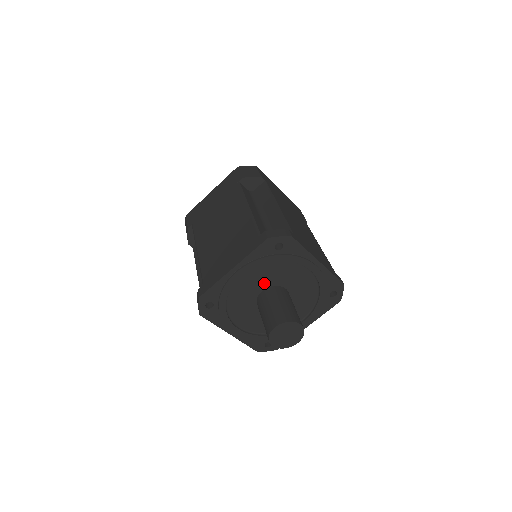
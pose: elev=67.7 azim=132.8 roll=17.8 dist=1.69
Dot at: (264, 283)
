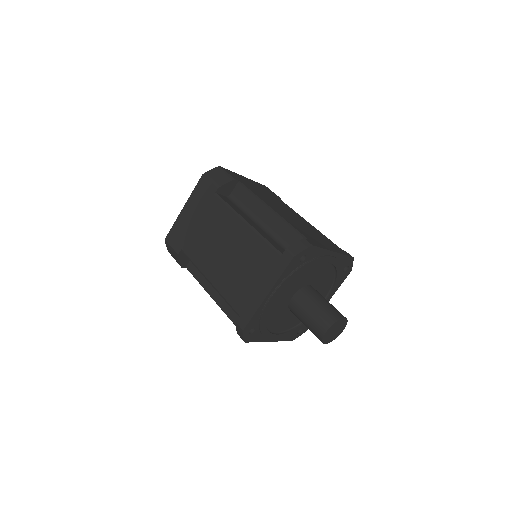
Dot at: (293, 291)
